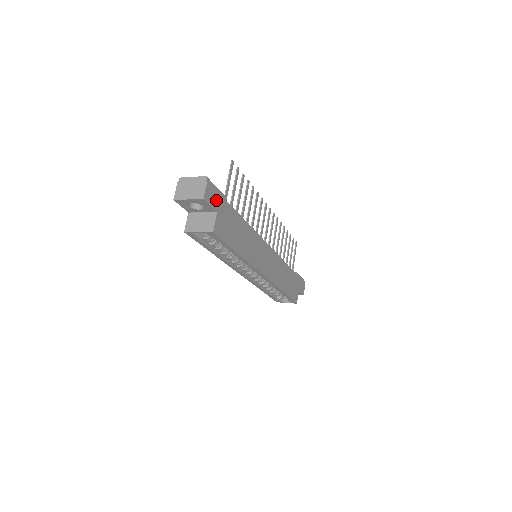
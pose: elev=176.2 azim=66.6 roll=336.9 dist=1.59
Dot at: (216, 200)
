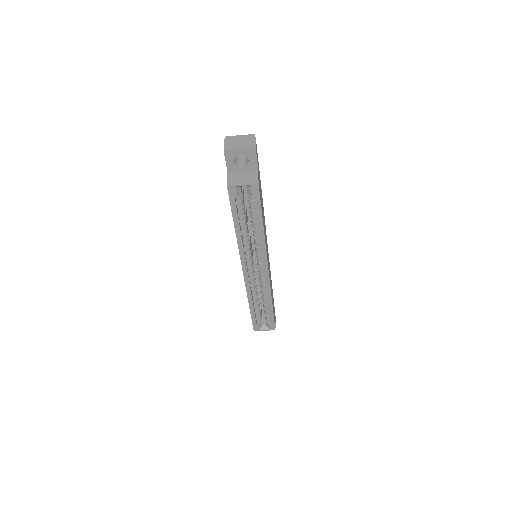
Dot at: (257, 160)
